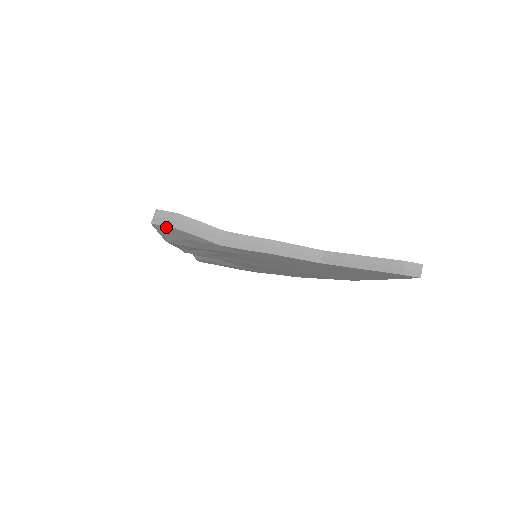
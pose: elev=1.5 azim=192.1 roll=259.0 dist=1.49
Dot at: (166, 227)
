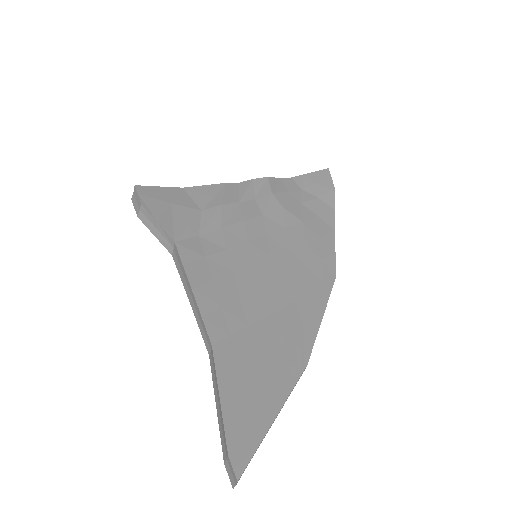
Dot at: occluded
